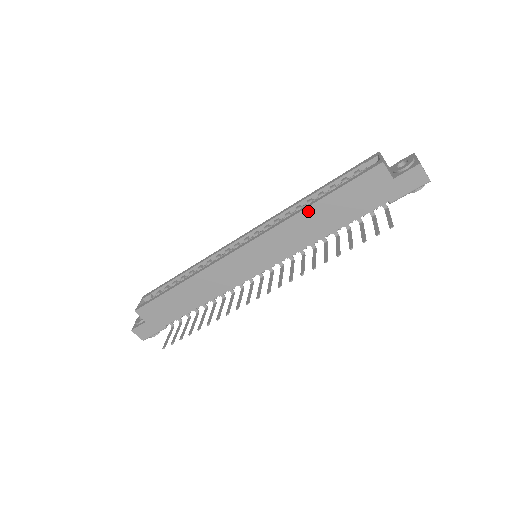
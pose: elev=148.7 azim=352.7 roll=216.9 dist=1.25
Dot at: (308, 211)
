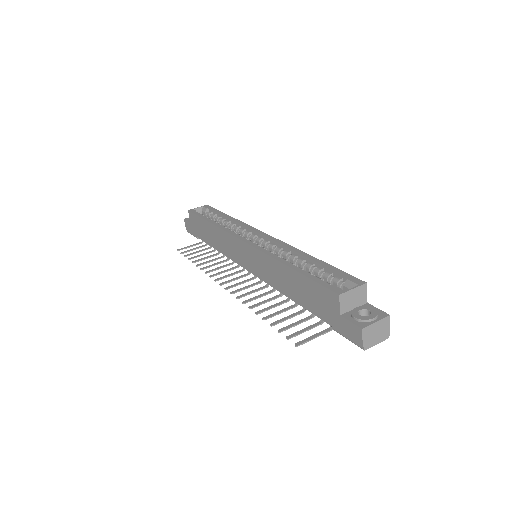
Dot at: (283, 267)
